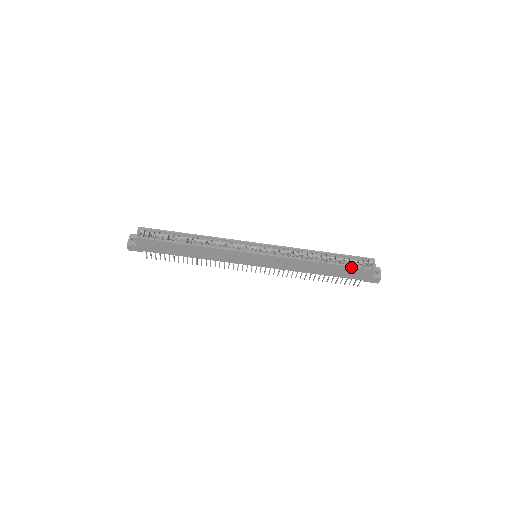
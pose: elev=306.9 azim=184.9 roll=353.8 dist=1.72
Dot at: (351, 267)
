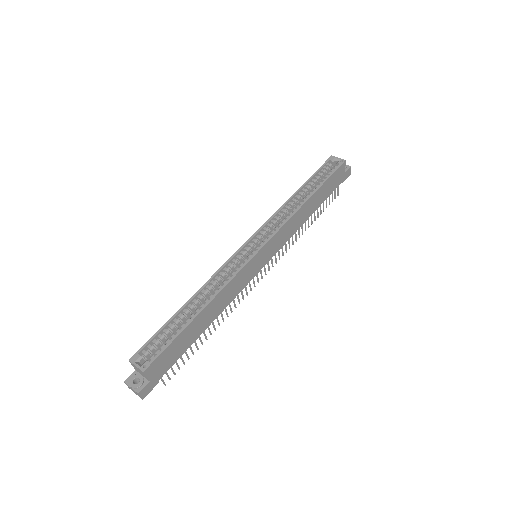
Dot at: (330, 177)
